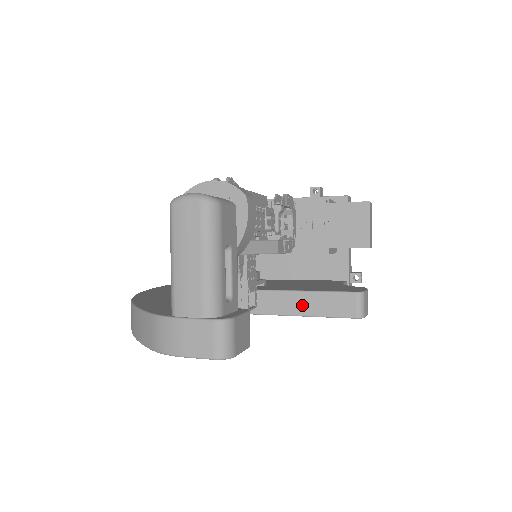
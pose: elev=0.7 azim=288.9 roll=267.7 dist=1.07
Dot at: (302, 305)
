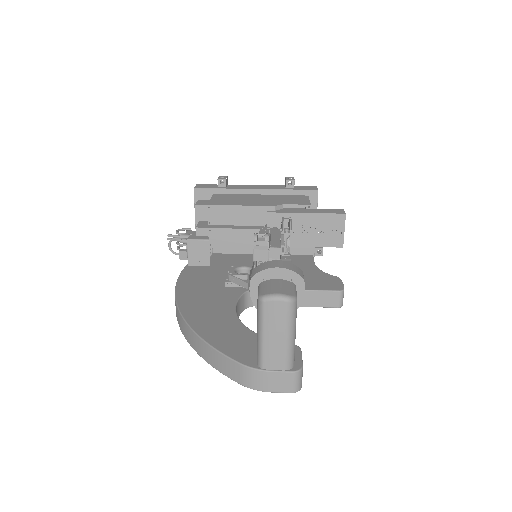
Dot at: occluded
